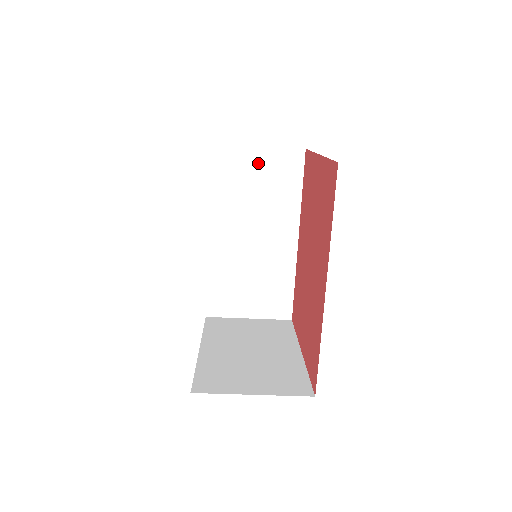
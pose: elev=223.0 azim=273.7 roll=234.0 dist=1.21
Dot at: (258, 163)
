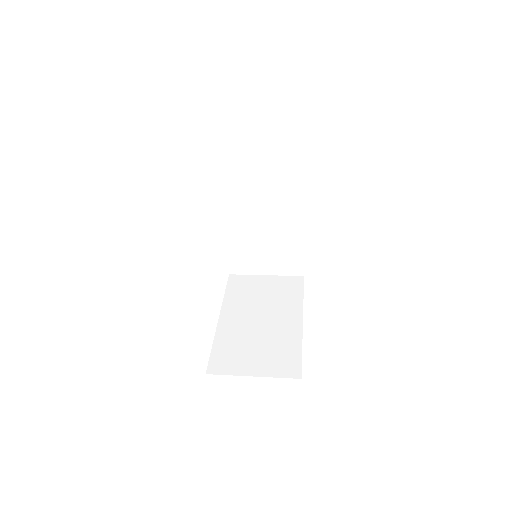
Dot at: (260, 151)
